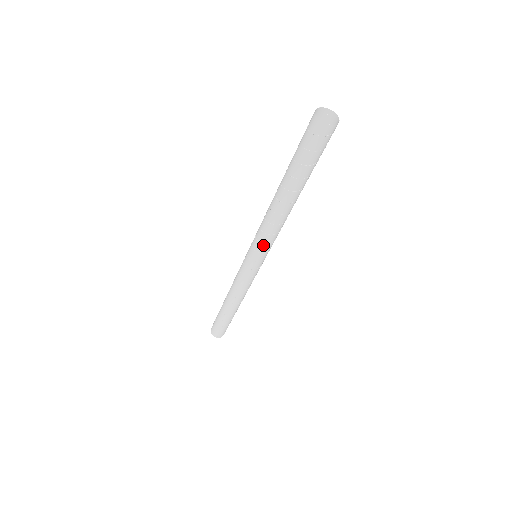
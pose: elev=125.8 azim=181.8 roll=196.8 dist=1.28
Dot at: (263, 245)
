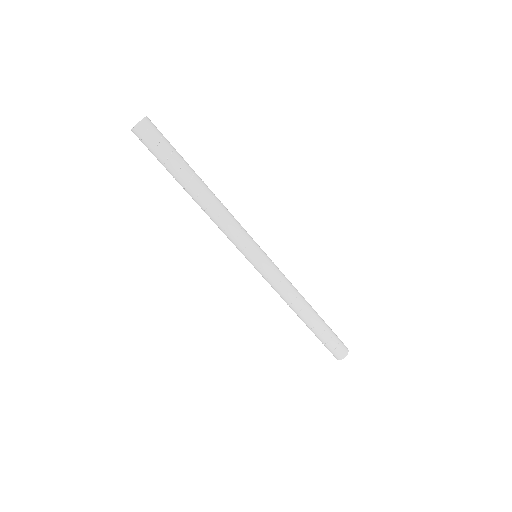
Dot at: (234, 242)
